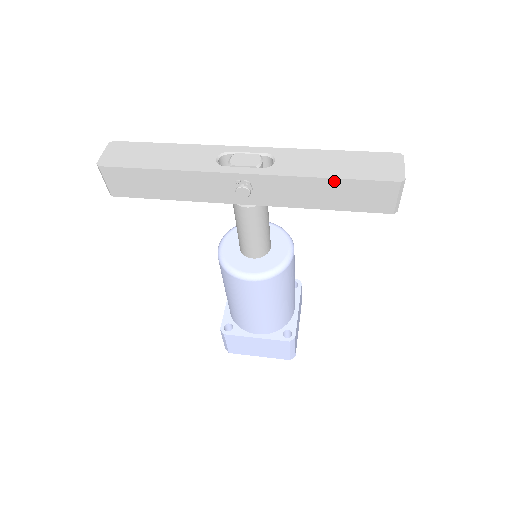
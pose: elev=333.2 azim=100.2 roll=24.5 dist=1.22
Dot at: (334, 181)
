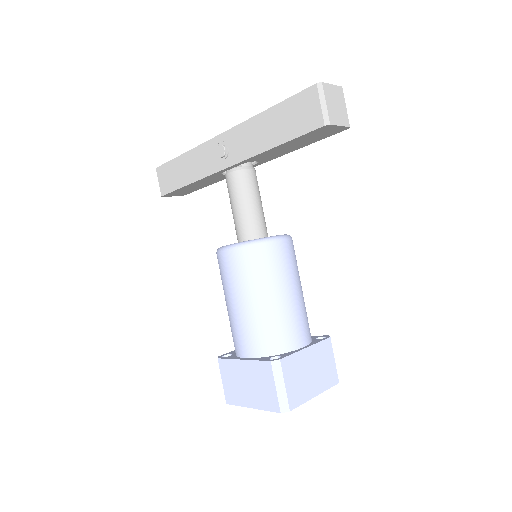
Dot at: (273, 110)
